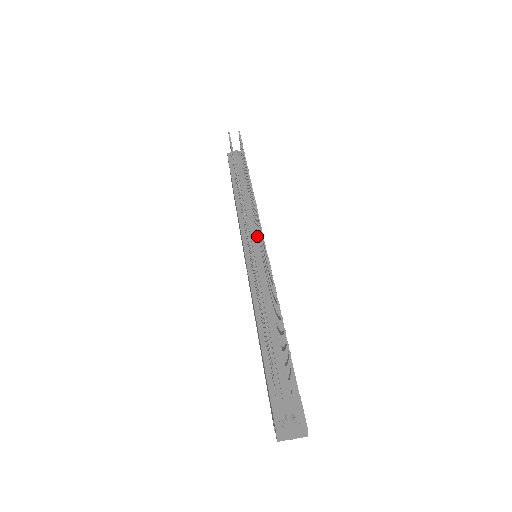
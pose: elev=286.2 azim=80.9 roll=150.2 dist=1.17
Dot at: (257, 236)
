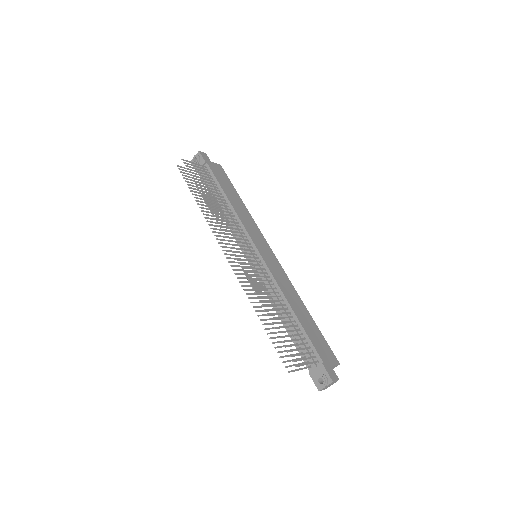
Dot at: (247, 241)
